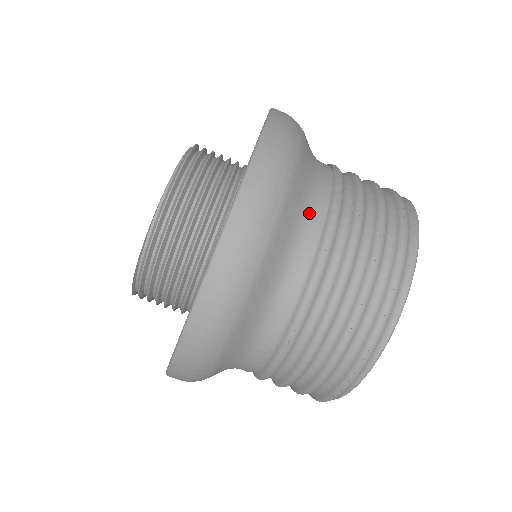
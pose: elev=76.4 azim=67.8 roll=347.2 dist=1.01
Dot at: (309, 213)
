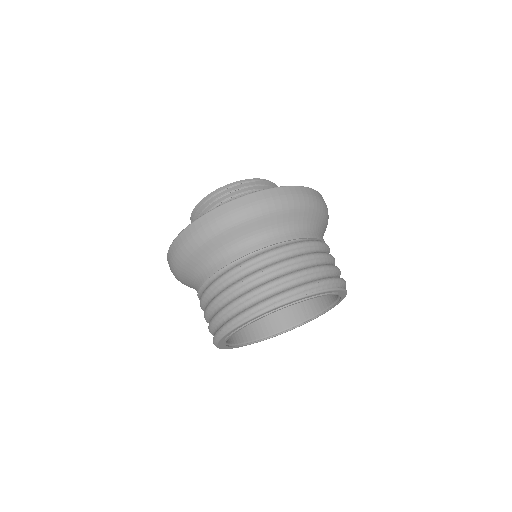
Dot at: occluded
